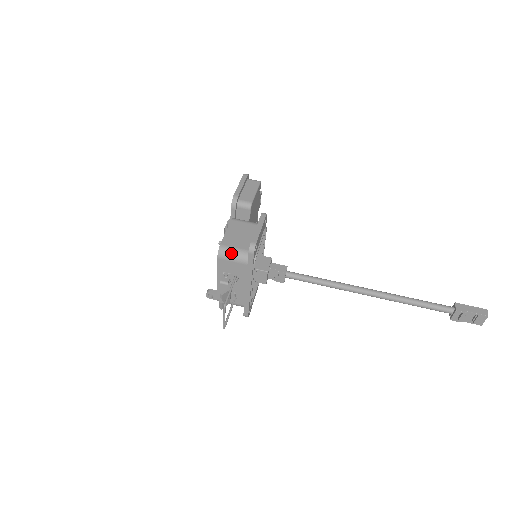
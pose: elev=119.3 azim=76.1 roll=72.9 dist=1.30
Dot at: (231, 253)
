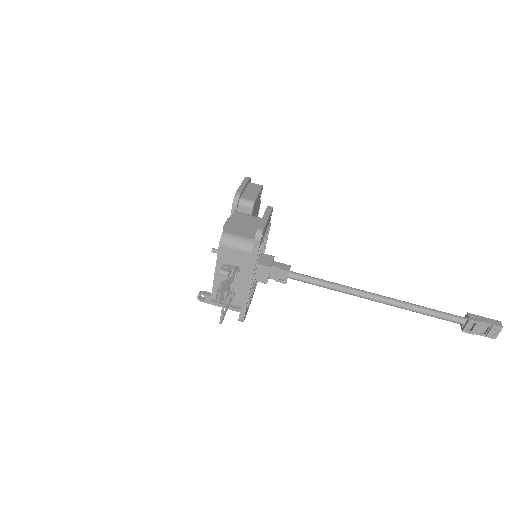
Dot at: (235, 240)
